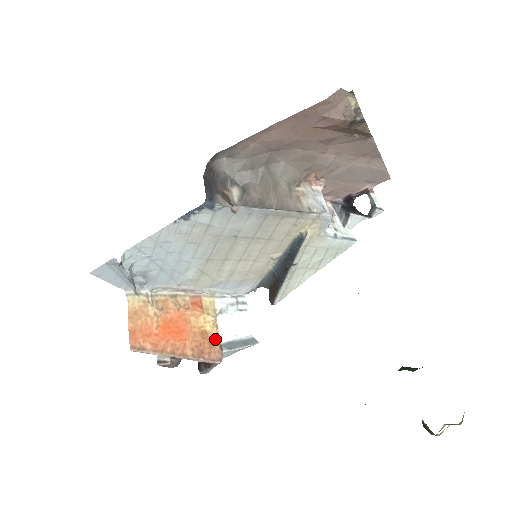
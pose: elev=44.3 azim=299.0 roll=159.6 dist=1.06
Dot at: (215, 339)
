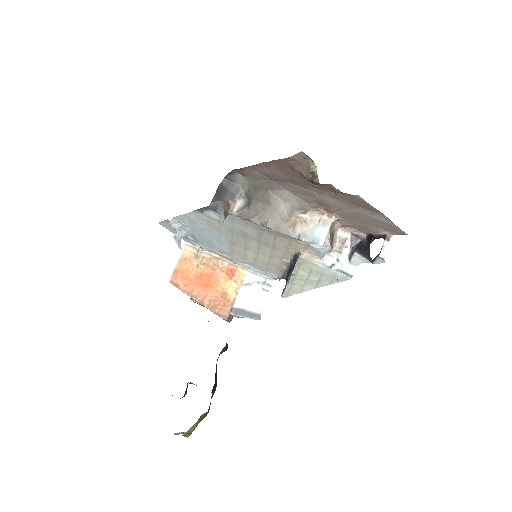
Dot at: (230, 302)
